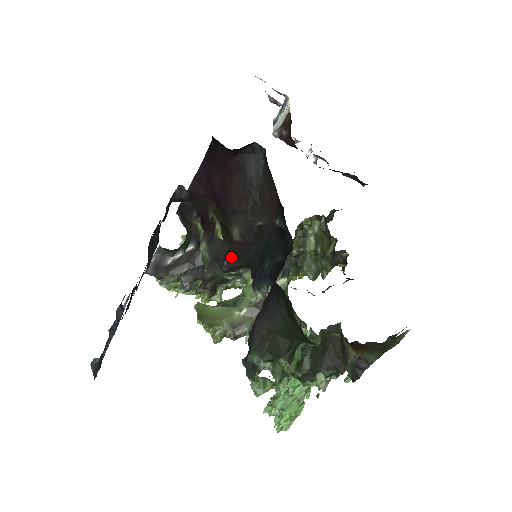
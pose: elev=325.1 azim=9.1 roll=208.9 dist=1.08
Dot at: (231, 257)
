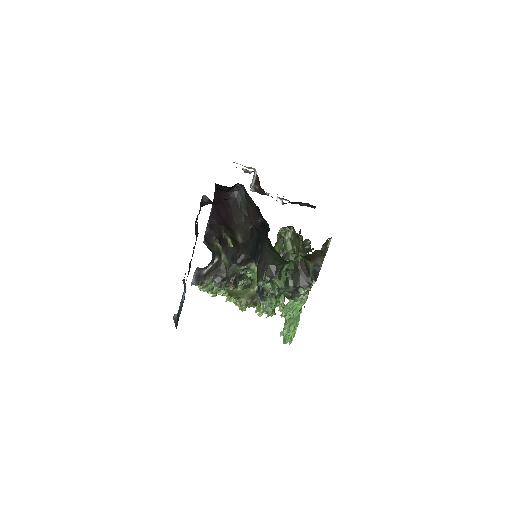
Dot at: (240, 254)
